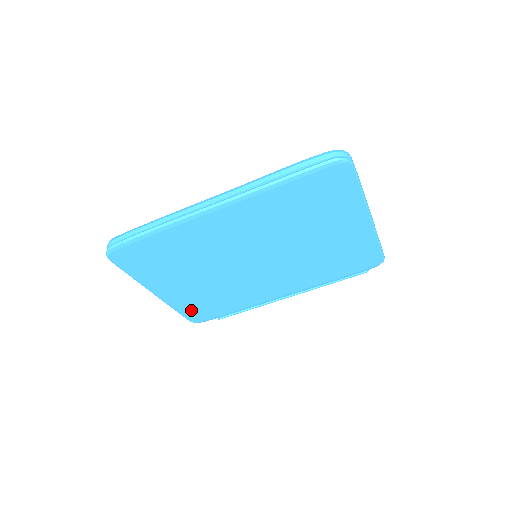
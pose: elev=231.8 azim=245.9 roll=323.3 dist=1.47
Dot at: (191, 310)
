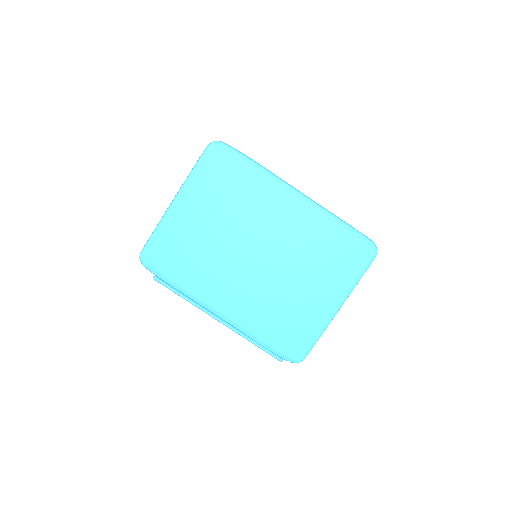
Dot at: (161, 243)
